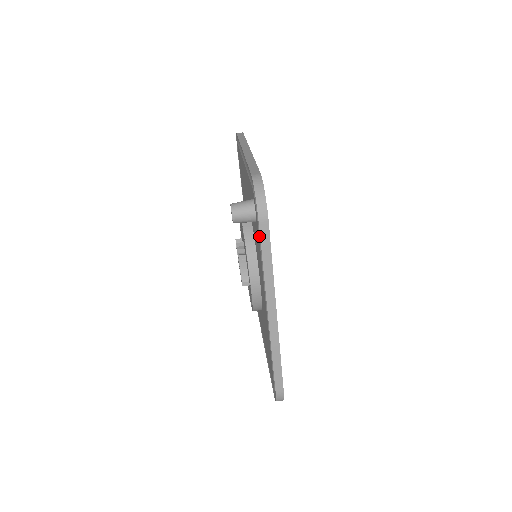
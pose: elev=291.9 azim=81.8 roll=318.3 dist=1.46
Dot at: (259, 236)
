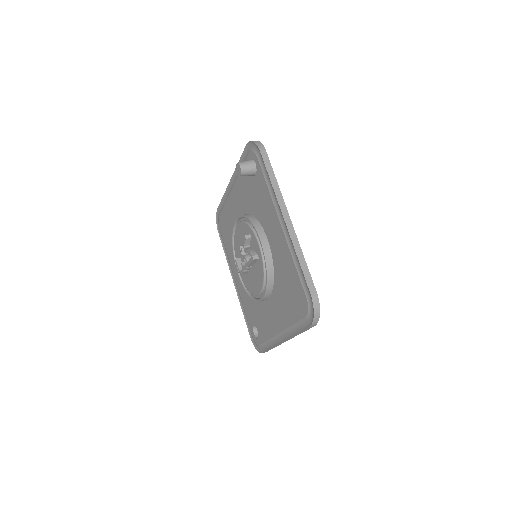
Dot at: (262, 169)
